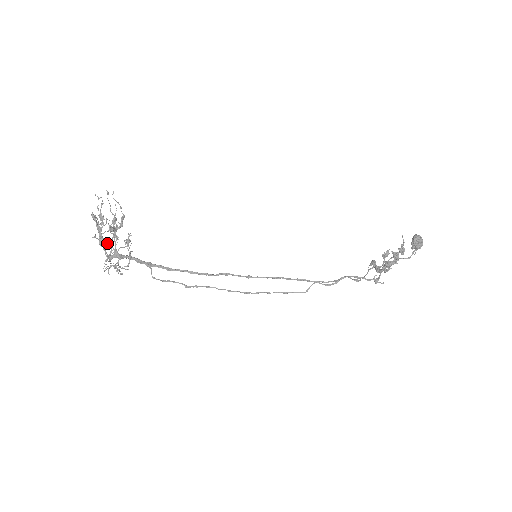
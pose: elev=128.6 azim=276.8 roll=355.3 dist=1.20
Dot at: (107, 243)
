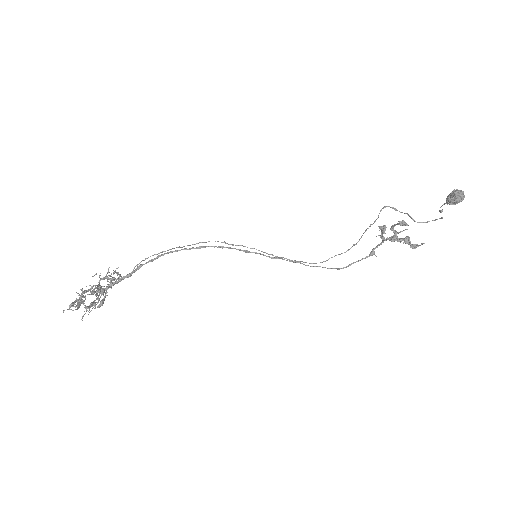
Dot at: (96, 295)
